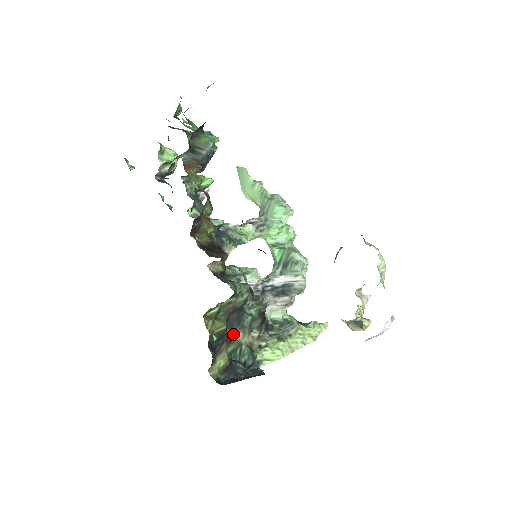
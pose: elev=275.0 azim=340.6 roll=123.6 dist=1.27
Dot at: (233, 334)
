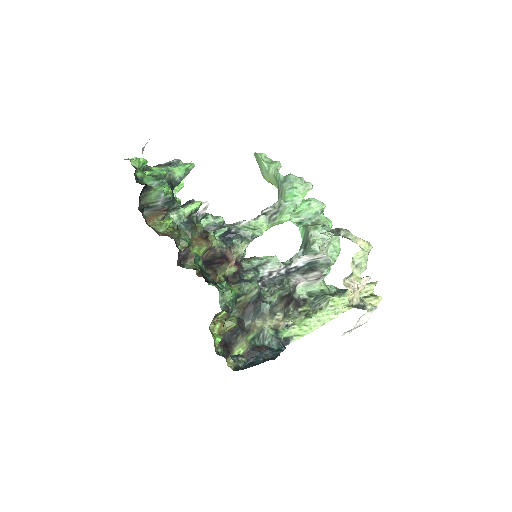
Dot at: (253, 323)
